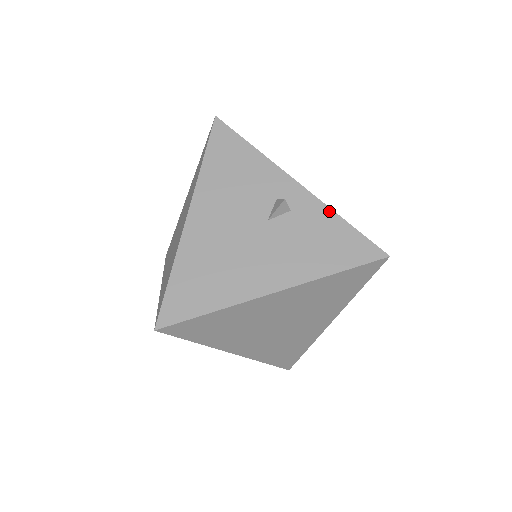
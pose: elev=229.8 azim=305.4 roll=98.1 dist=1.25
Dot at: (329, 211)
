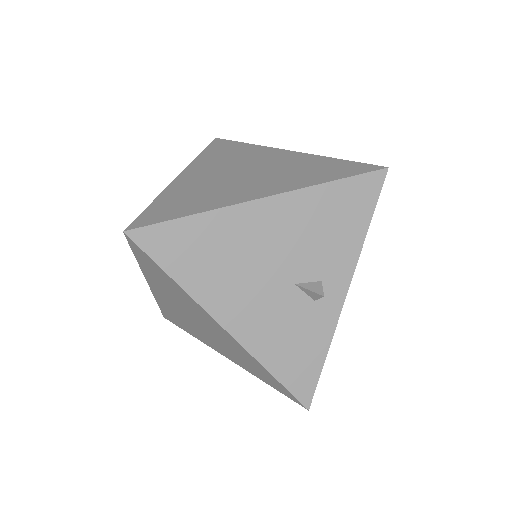
Dot at: (330, 337)
